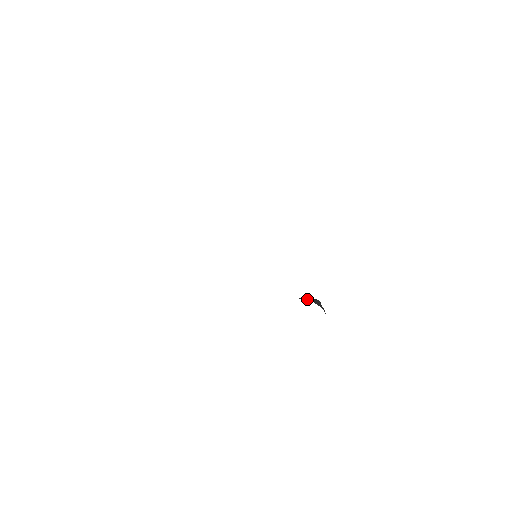
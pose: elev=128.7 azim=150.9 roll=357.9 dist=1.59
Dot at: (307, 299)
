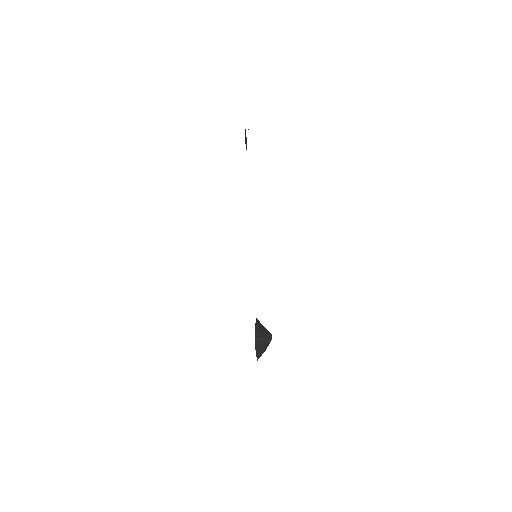
Dot at: (260, 324)
